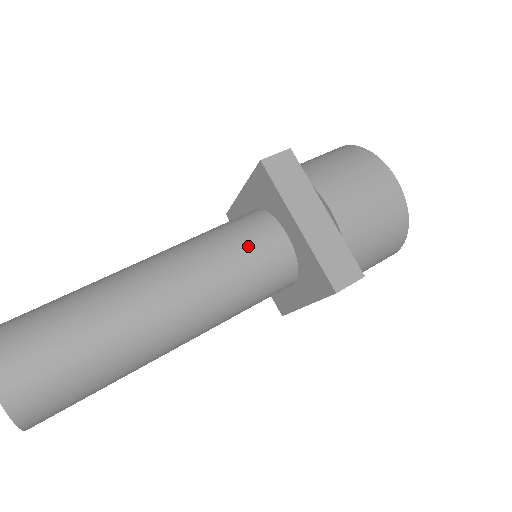
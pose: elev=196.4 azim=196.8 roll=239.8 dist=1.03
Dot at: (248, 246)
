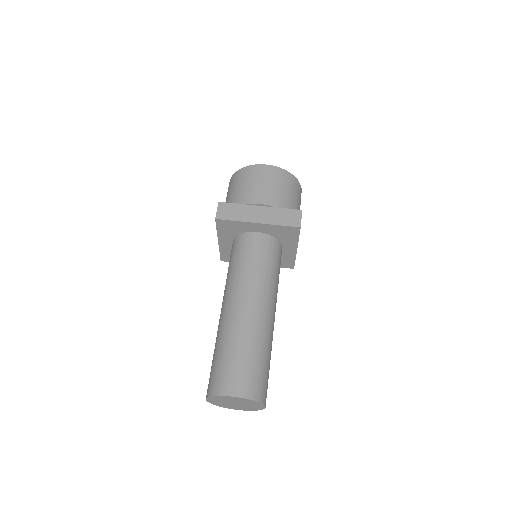
Dot at: (251, 253)
